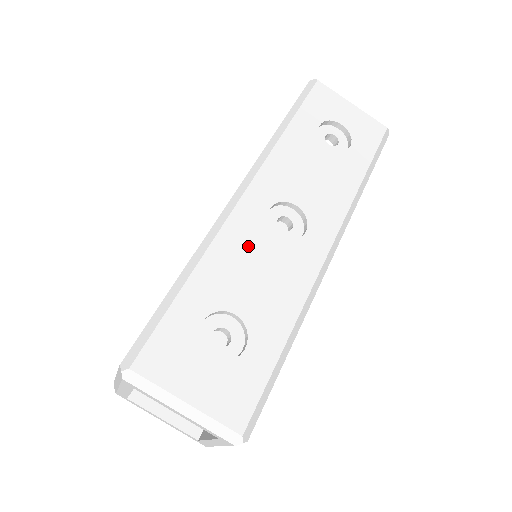
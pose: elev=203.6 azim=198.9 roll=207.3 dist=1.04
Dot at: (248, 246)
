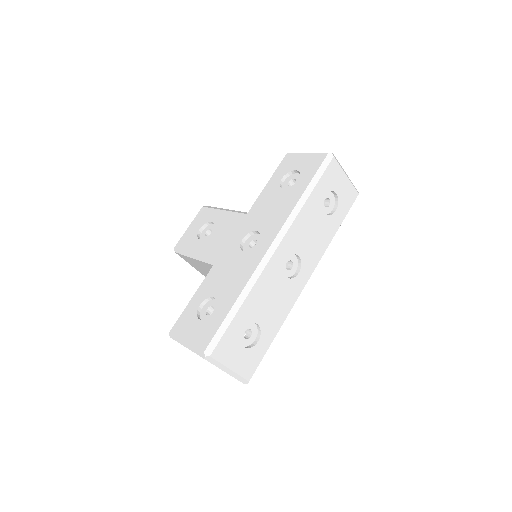
Dot at: (271, 284)
